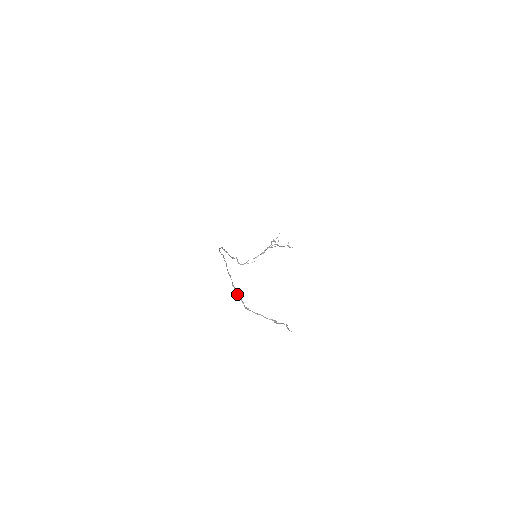
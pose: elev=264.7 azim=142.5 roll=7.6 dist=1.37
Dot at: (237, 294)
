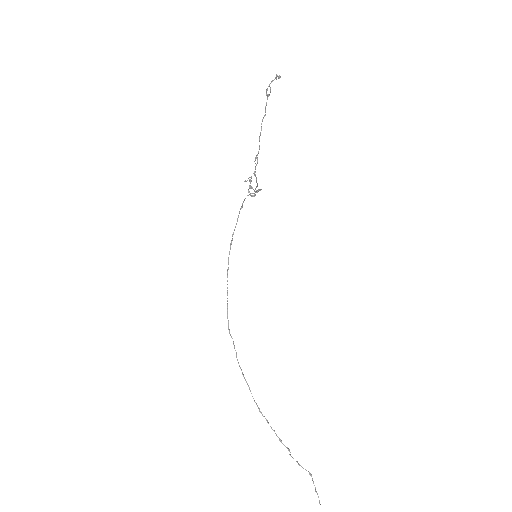
Dot at: (276, 435)
